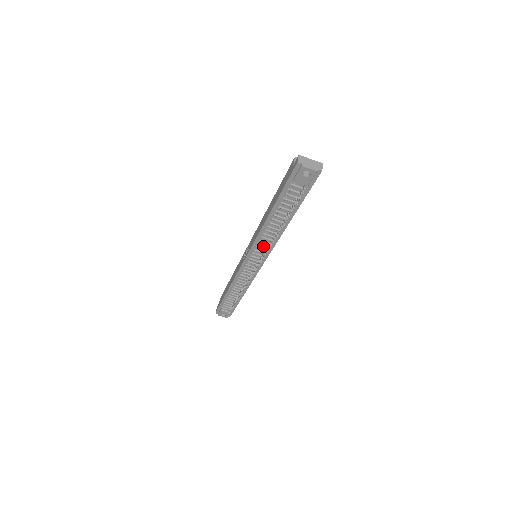
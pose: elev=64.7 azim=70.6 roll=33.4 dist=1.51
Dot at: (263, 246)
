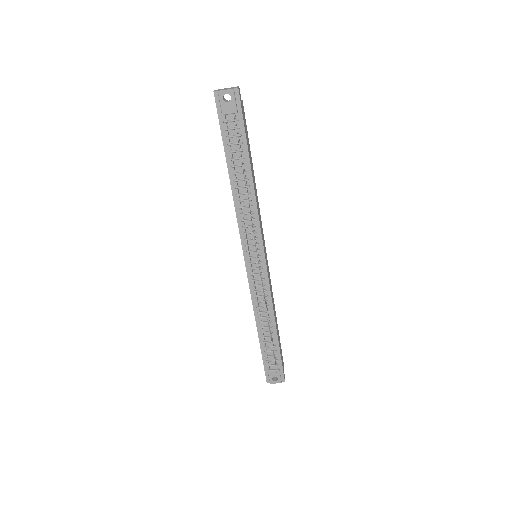
Dot at: (249, 229)
